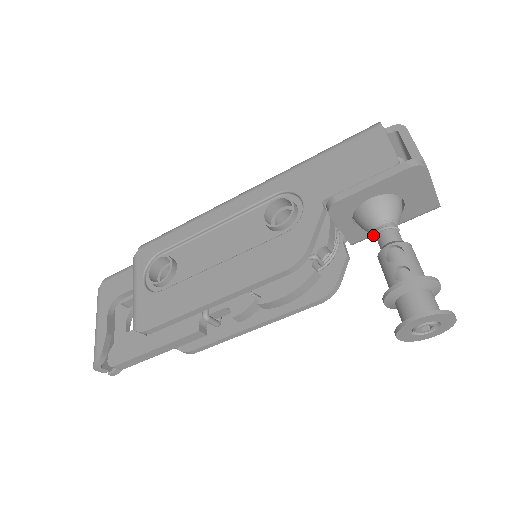
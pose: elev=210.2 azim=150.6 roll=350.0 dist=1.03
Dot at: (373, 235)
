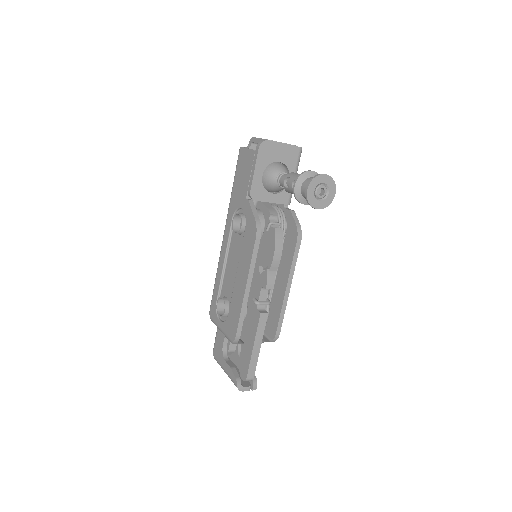
Dot at: occluded
